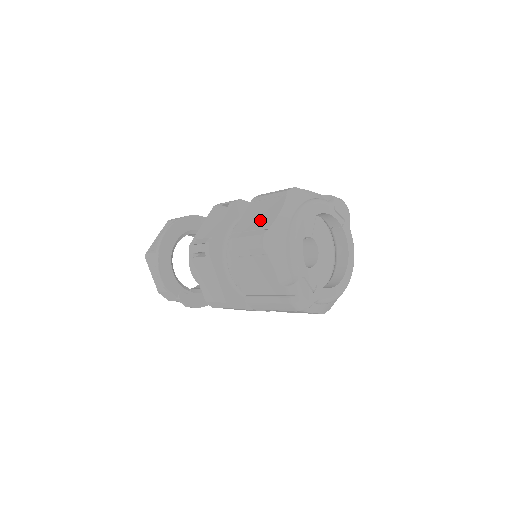
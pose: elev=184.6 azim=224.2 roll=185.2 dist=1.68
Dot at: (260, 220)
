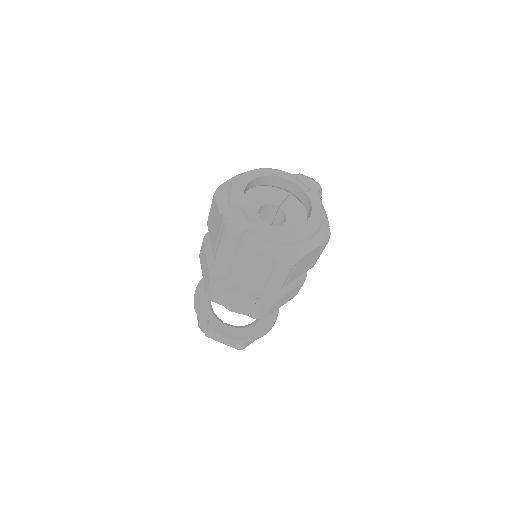
Dot at: occluded
